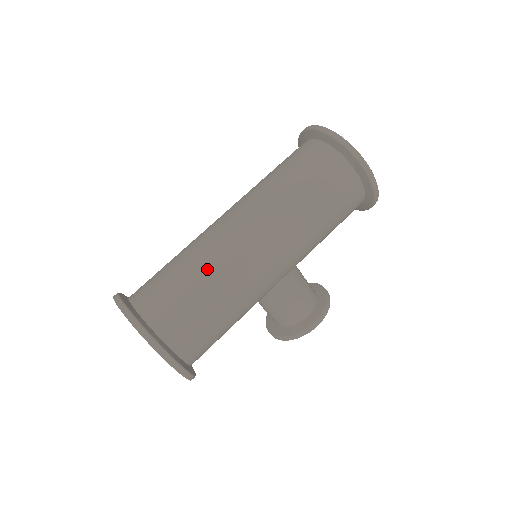
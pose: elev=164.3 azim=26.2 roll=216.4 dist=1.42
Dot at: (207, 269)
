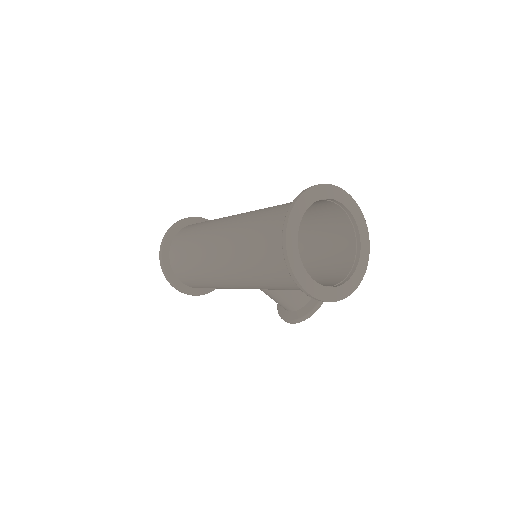
Dot at: (196, 260)
